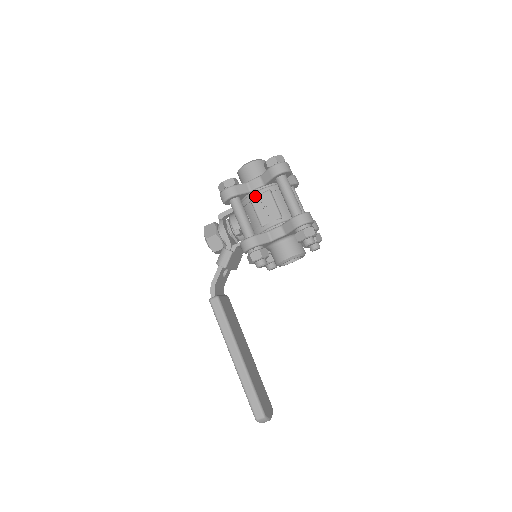
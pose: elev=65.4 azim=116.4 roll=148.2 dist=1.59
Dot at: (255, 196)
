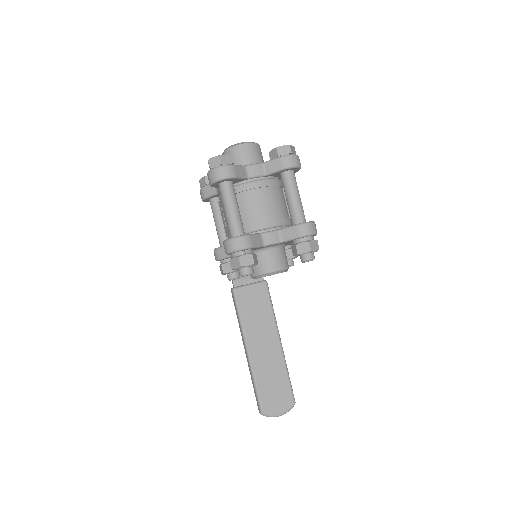
Dot at: occluded
